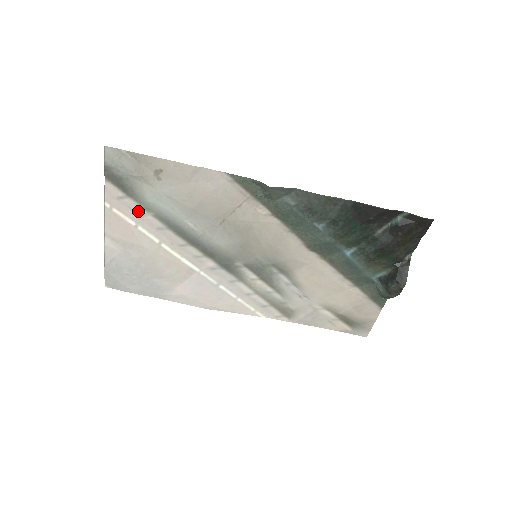
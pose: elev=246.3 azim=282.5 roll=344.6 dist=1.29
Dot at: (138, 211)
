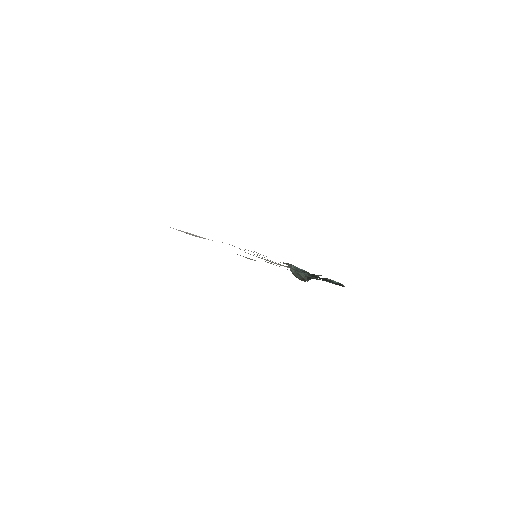
Dot at: occluded
